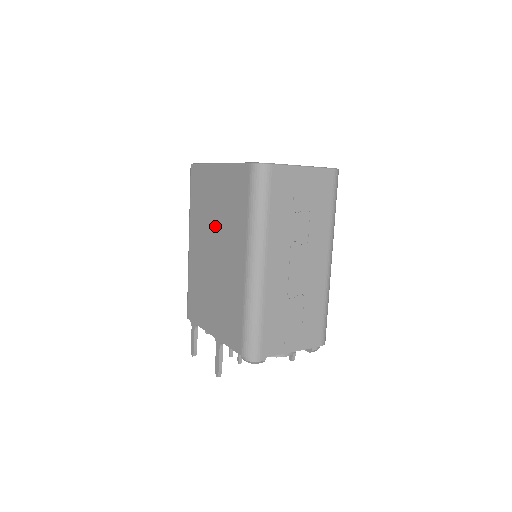
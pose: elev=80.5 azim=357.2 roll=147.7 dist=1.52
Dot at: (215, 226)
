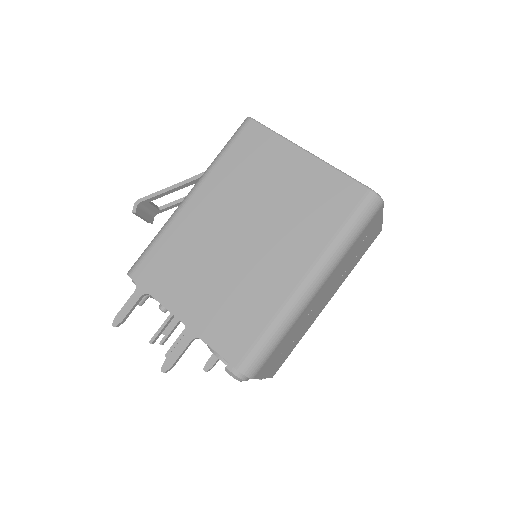
Dot at: (264, 210)
